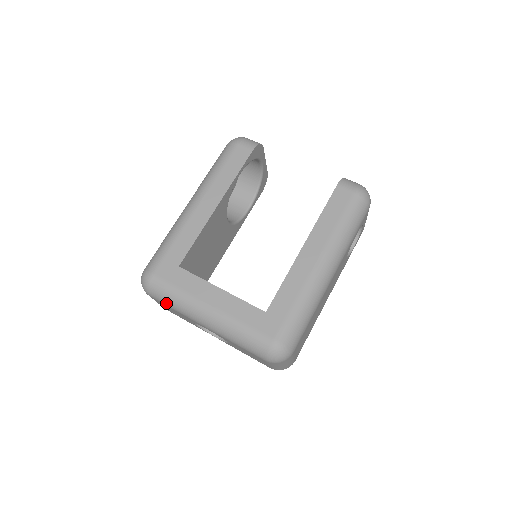
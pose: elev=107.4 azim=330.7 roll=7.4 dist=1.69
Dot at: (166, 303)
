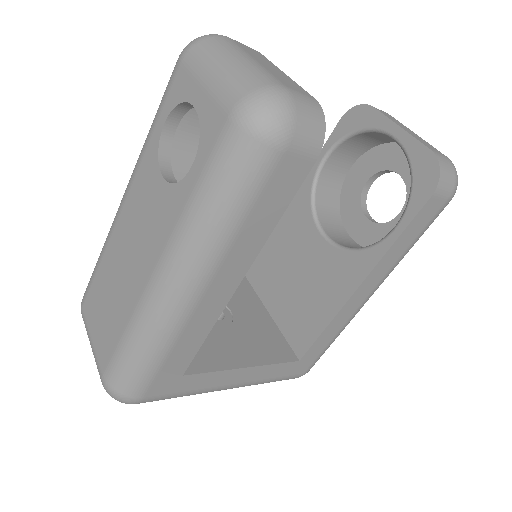
Dot at: occluded
